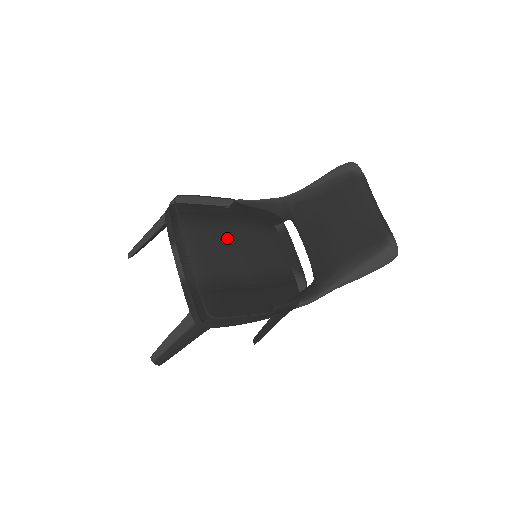
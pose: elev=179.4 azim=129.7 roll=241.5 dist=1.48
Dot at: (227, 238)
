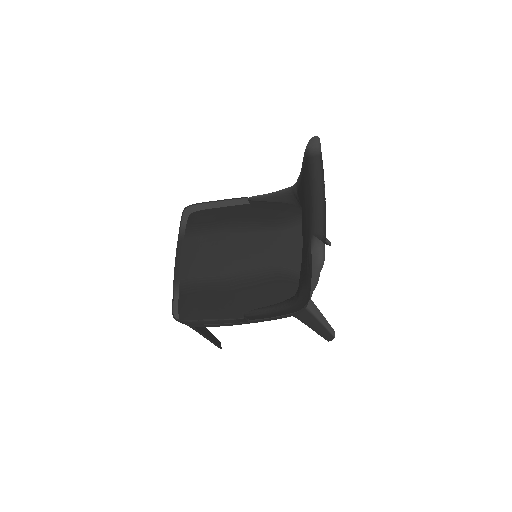
Dot at: (213, 243)
